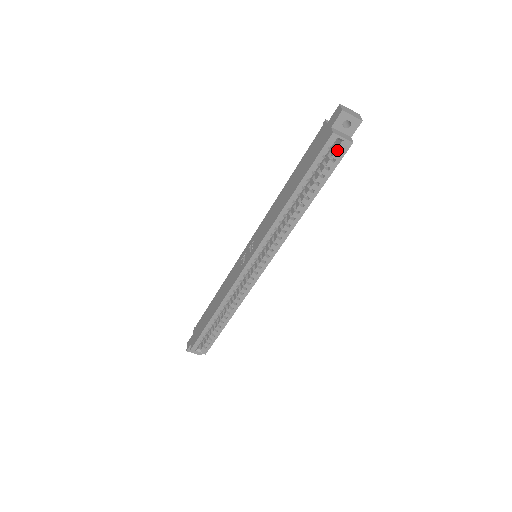
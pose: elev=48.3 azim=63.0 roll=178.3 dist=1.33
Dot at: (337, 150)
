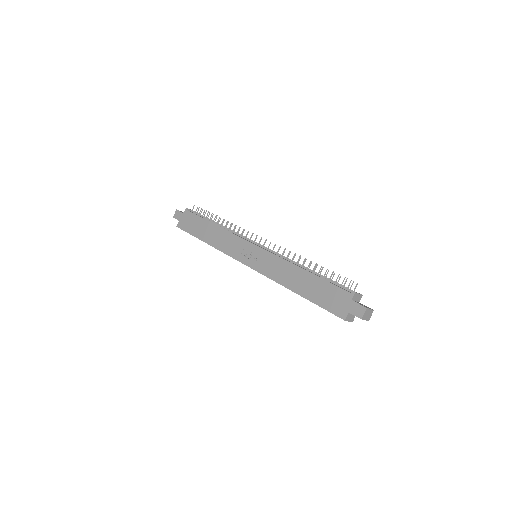
Dot at: occluded
